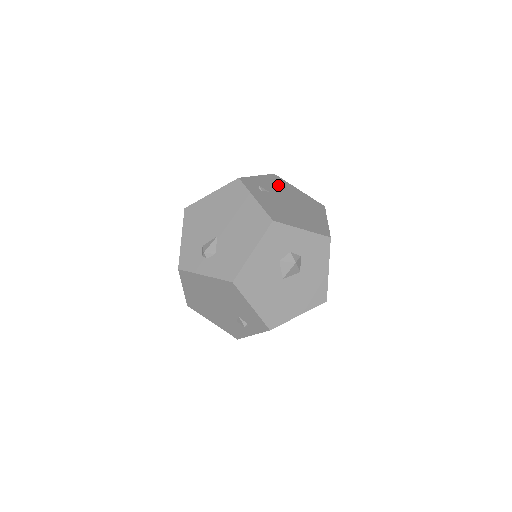
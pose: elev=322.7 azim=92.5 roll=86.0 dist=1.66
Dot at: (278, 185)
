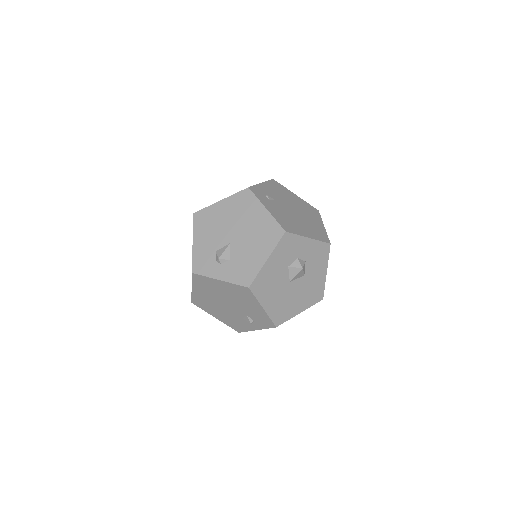
Dot at: (279, 191)
